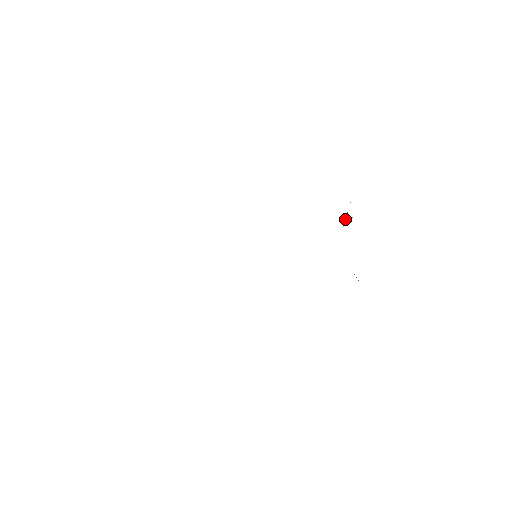
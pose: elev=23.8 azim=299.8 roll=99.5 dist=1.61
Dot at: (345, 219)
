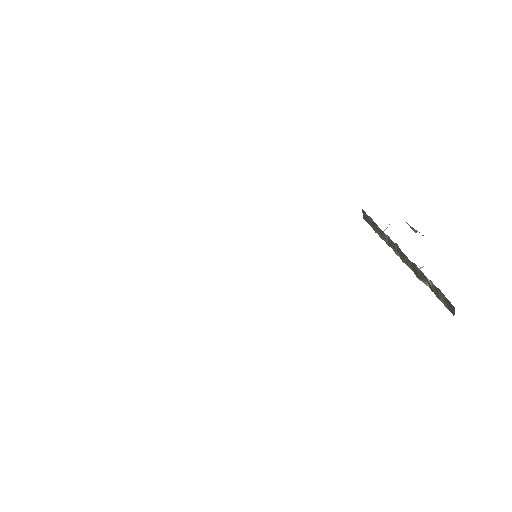
Dot at: (386, 238)
